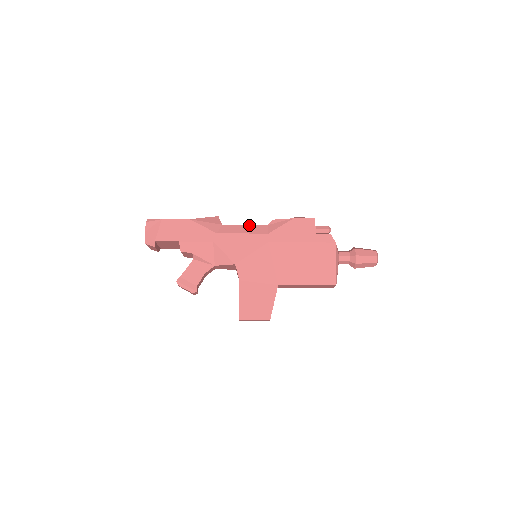
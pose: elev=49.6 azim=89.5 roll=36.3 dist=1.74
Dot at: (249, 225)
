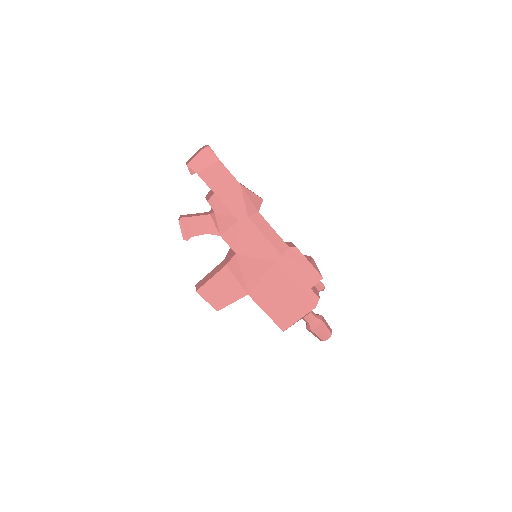
Dot at: (276, 233)
